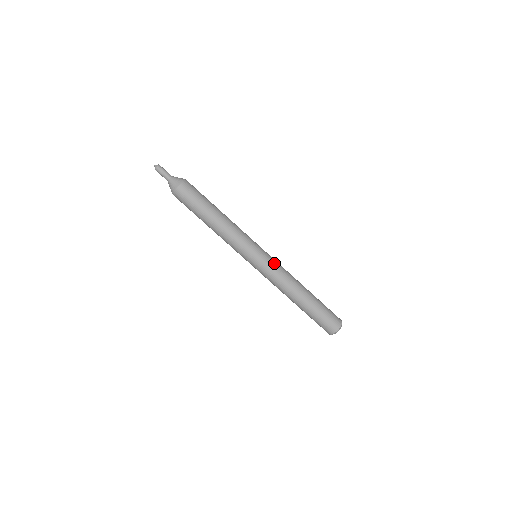
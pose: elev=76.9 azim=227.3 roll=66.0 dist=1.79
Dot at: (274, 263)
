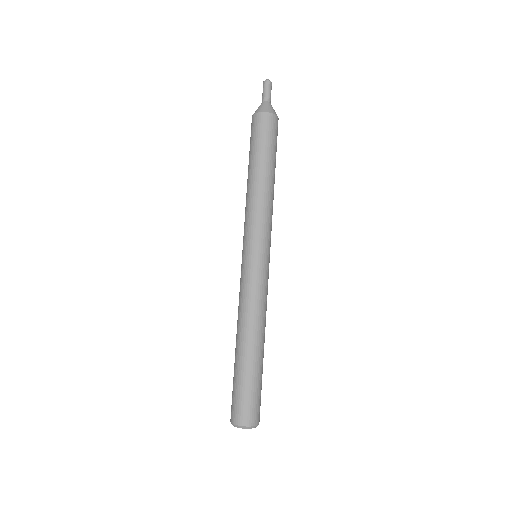
Dot at: occluded
